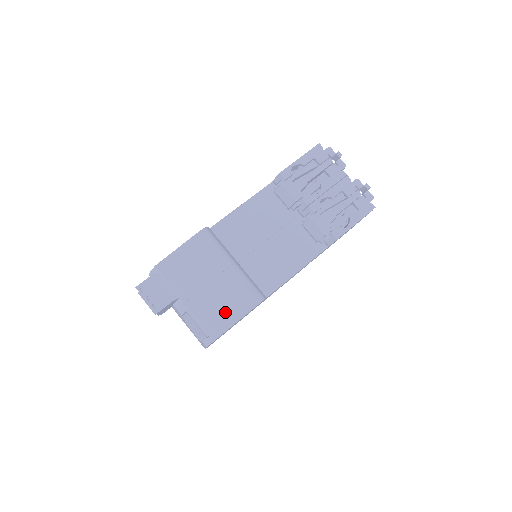
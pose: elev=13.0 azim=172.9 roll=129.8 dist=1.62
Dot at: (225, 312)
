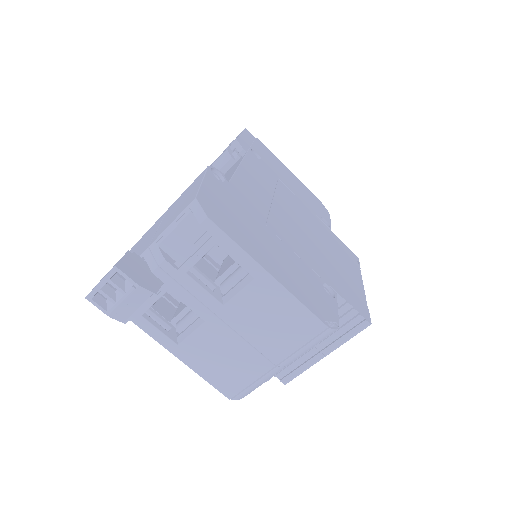
Dot at: (187, 198)
